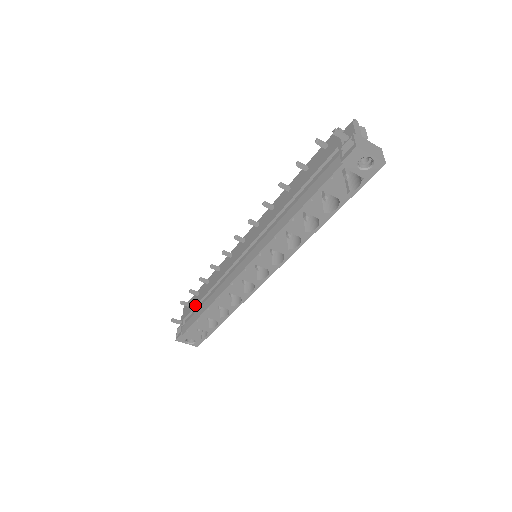
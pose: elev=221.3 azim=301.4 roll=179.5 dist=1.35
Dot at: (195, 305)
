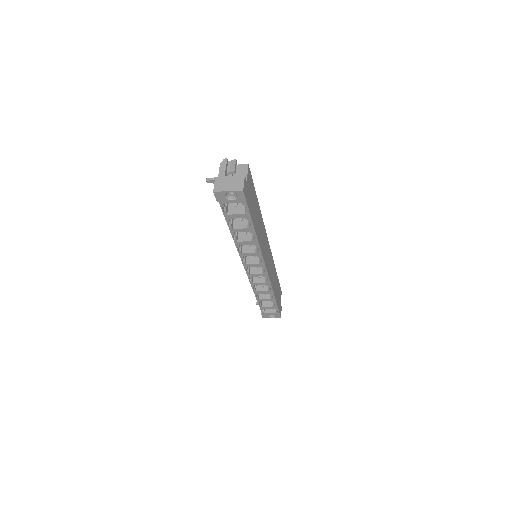
Dot at: occluded
